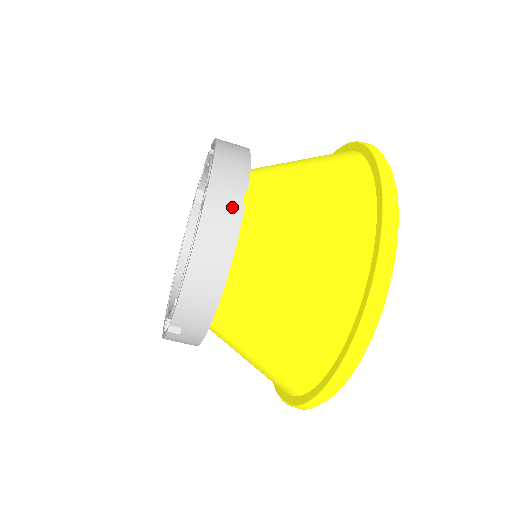
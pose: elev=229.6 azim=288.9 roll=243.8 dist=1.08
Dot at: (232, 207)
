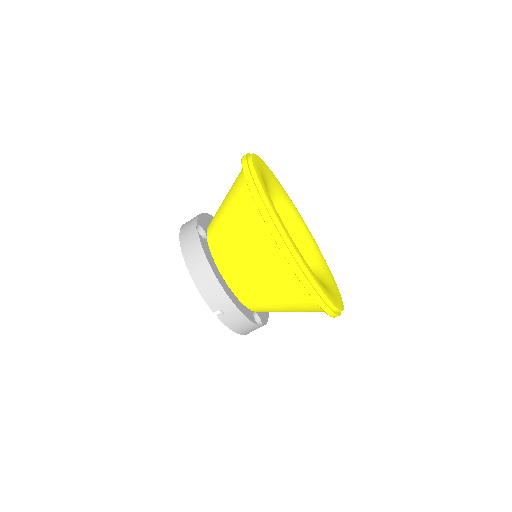
Dot at: (192, 235)
